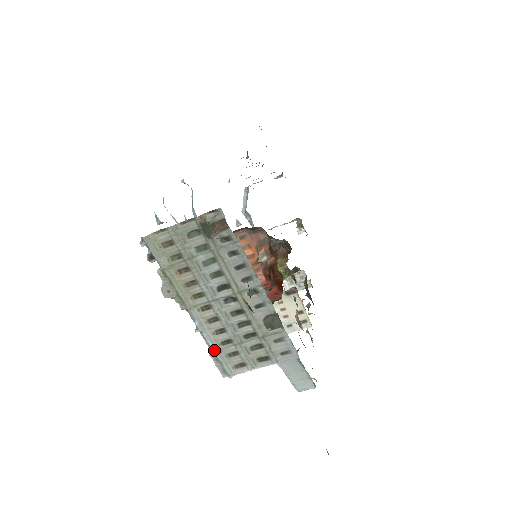
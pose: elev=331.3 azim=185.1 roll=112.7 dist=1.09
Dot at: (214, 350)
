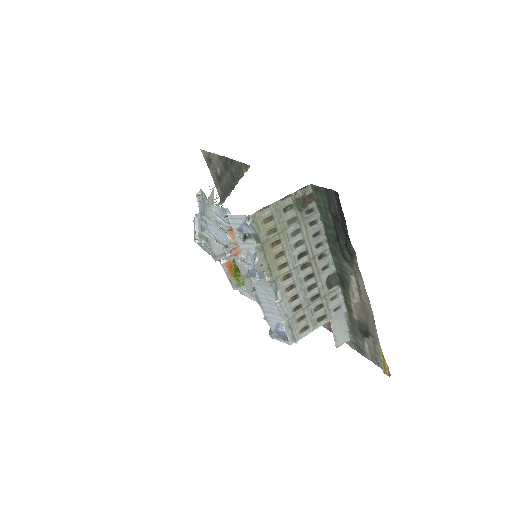
Dot at: (288, 317)
